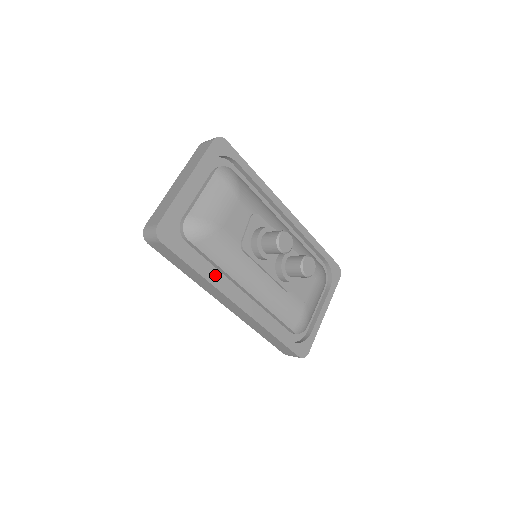
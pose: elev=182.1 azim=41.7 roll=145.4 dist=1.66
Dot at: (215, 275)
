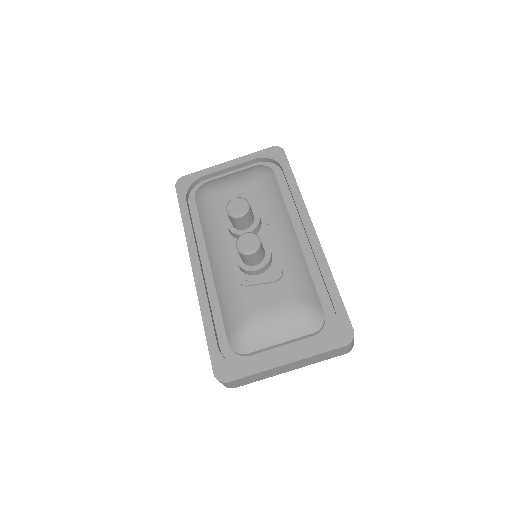
Dot at: (199, 237)
